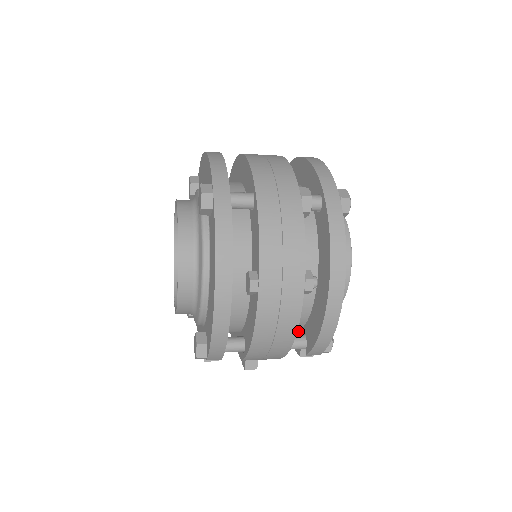
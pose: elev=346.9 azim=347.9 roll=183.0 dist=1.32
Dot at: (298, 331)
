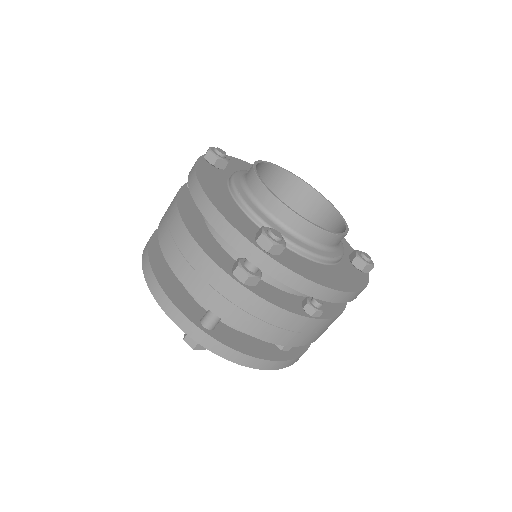
Dot at: occluded
